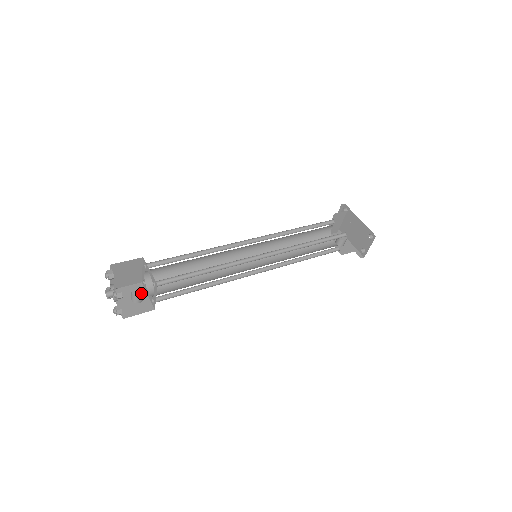
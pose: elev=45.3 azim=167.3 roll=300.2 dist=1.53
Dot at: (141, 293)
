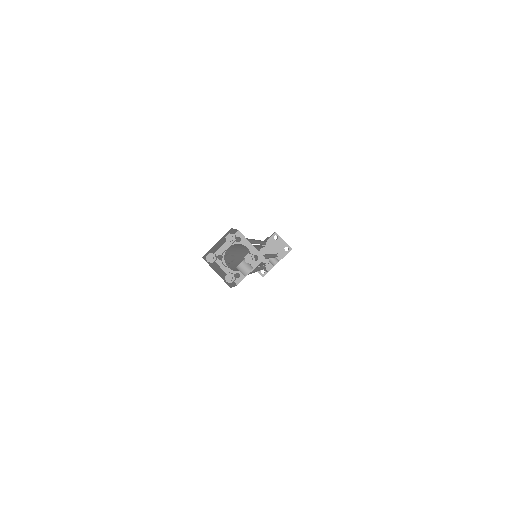
Dot at: (244, 261)
